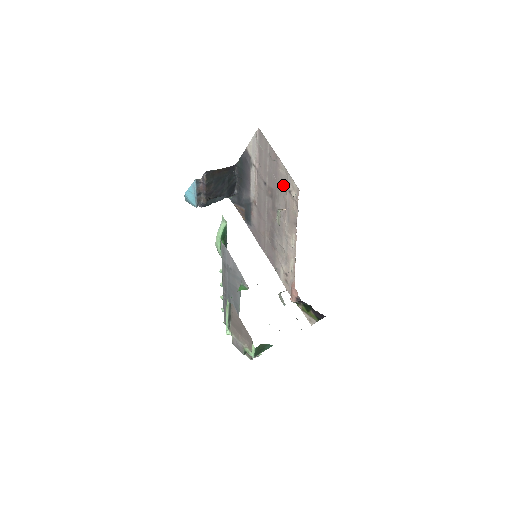
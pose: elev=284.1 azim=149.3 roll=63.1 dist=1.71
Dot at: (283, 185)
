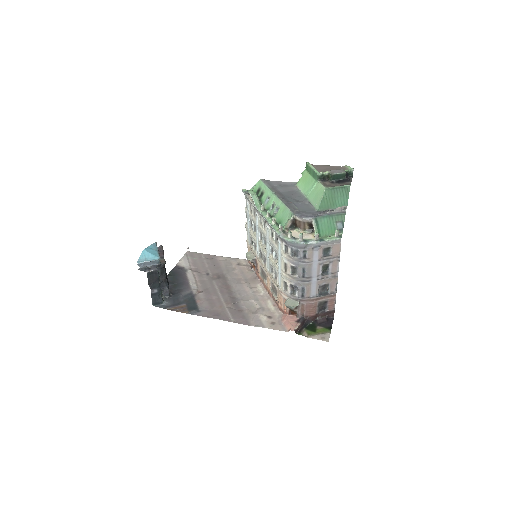
Dot at: (229, 265)
